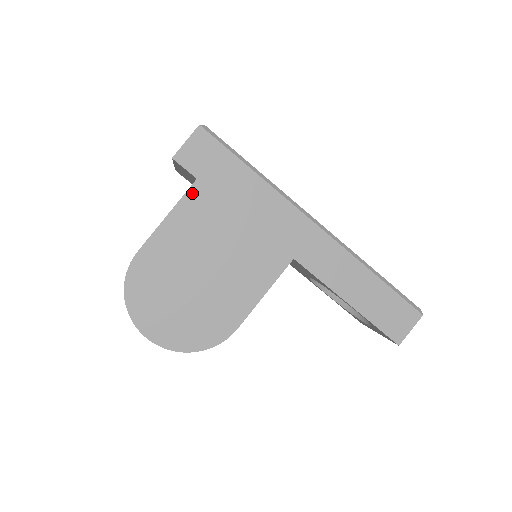
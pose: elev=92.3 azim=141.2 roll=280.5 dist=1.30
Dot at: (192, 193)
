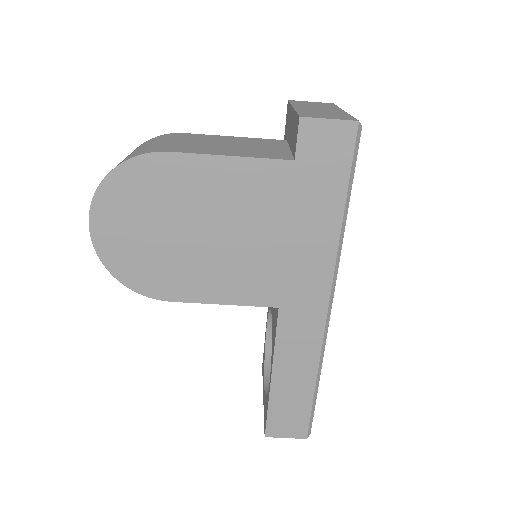
Dot at: (275, 166)
